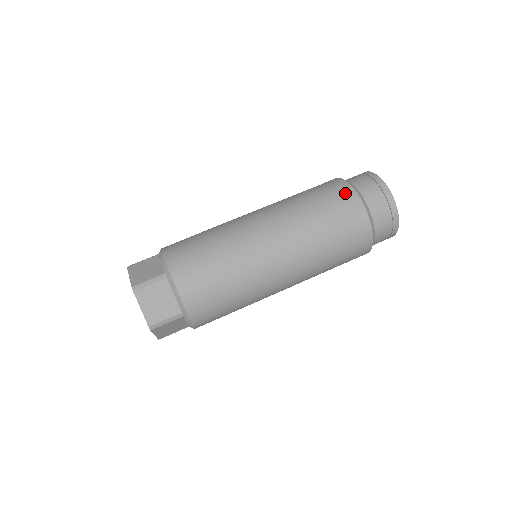
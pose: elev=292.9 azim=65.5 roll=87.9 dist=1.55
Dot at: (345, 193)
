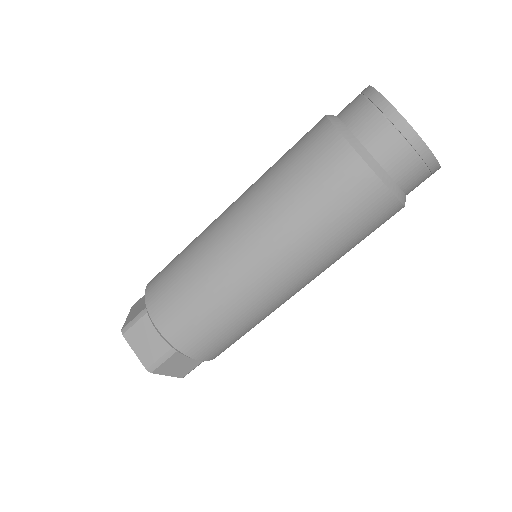
Dot at: (360, 183)
